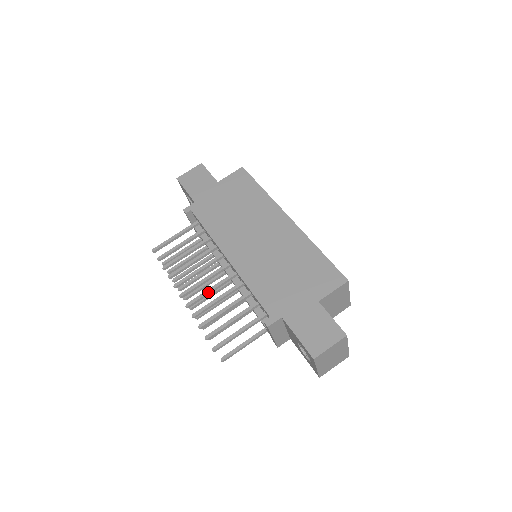
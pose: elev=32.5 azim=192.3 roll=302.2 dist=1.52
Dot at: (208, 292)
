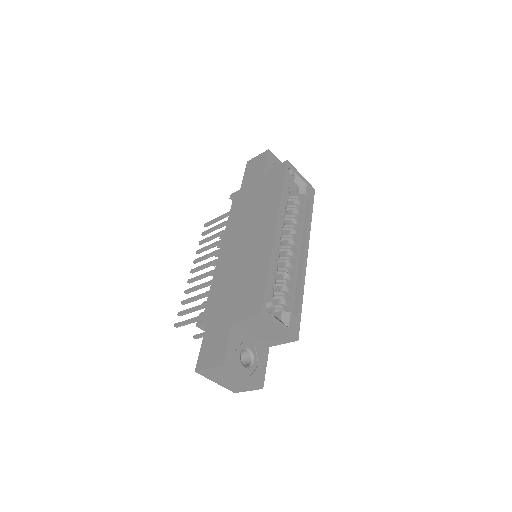
Dot at: (202, 276)
